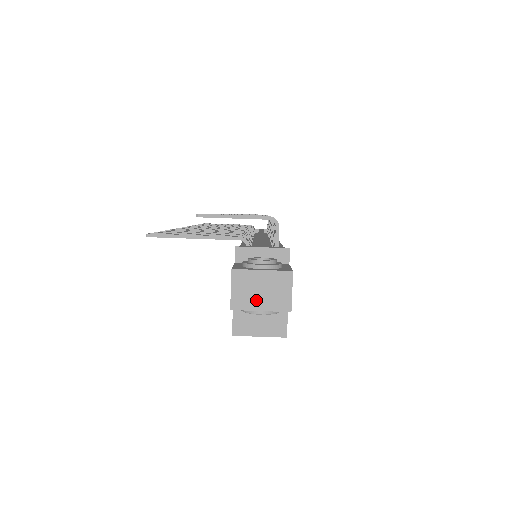
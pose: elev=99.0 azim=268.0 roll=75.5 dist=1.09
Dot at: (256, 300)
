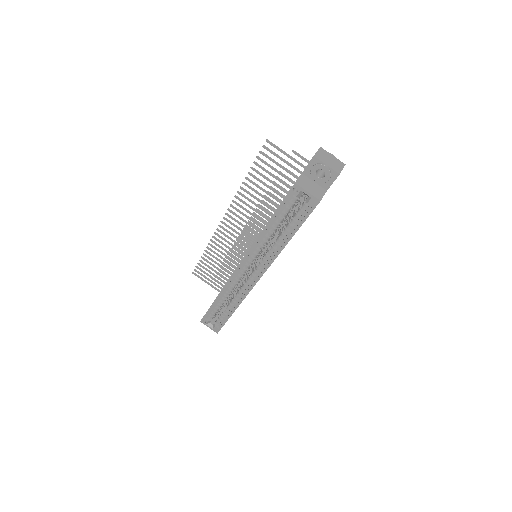
Dot at: (326, 161)
